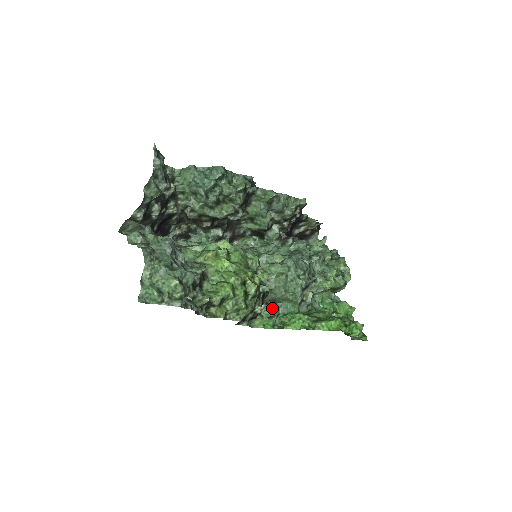
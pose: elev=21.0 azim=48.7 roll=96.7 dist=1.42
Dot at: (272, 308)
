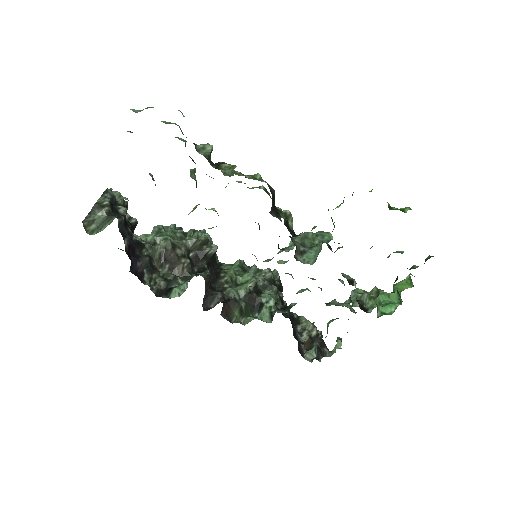
Dot at: (312, 254)
